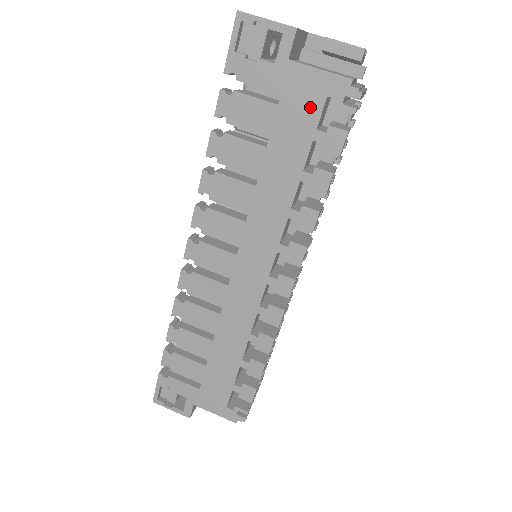
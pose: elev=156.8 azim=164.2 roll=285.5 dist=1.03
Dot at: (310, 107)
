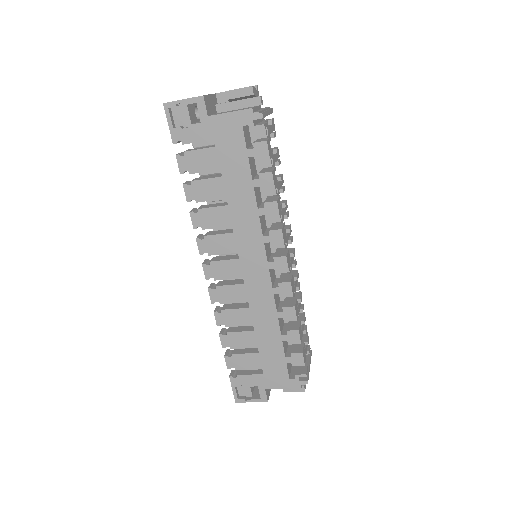
Dot at: (235, 138)
